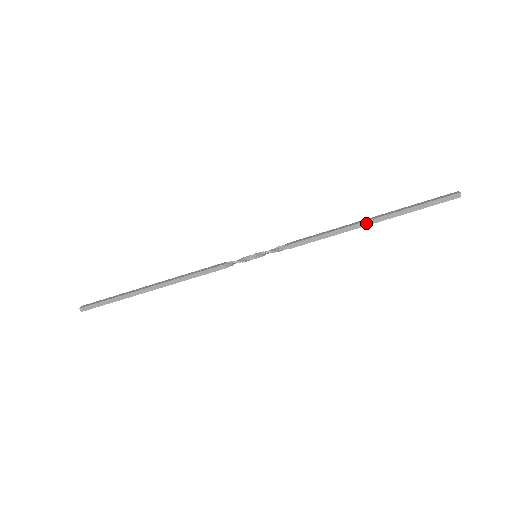
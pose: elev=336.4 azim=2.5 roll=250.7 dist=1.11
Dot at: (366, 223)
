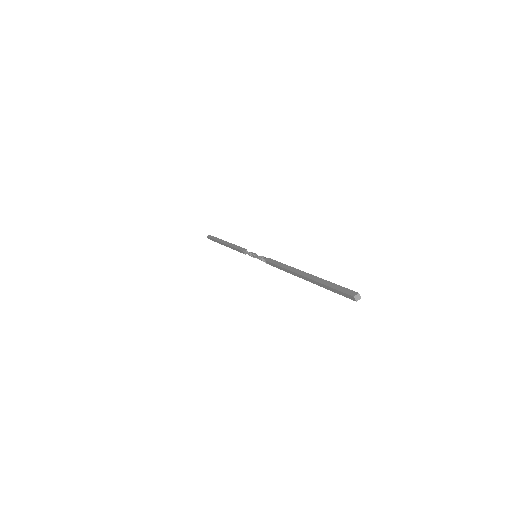
Dot at: (299, 275)
